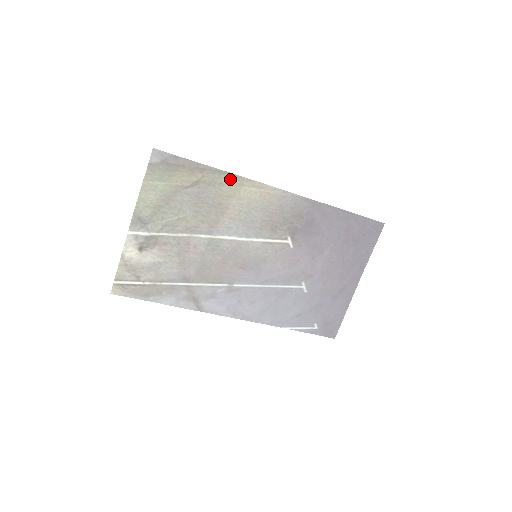
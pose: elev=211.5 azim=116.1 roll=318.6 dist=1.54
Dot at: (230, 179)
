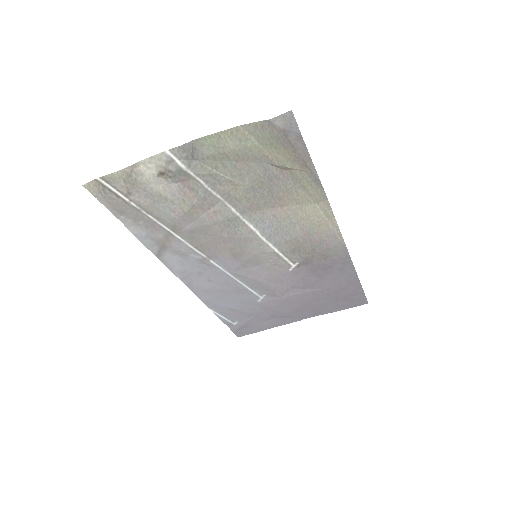
Dot at: (316, 190)
